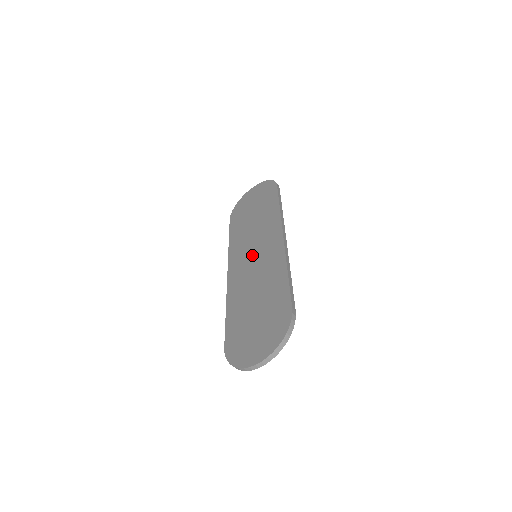
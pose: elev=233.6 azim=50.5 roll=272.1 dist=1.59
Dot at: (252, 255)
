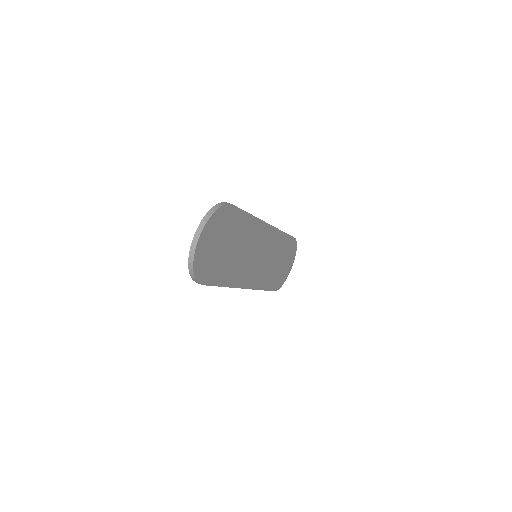
Dot at: occluded
